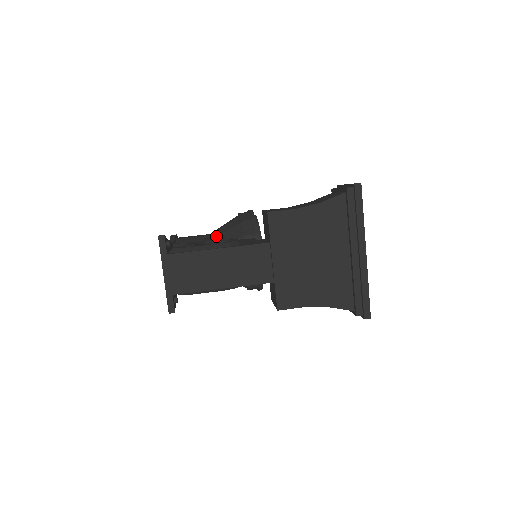
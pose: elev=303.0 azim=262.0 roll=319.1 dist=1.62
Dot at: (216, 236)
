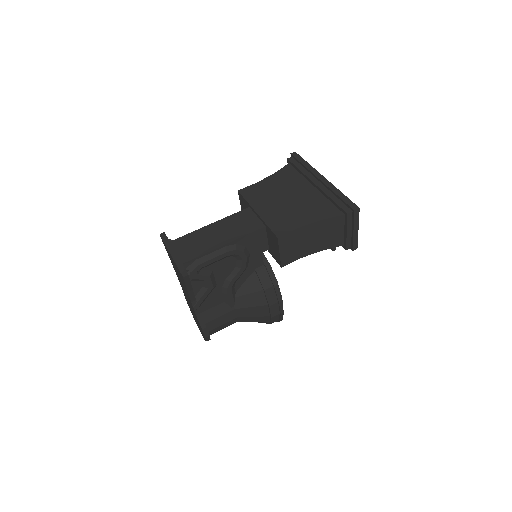
Dot at: occluded
